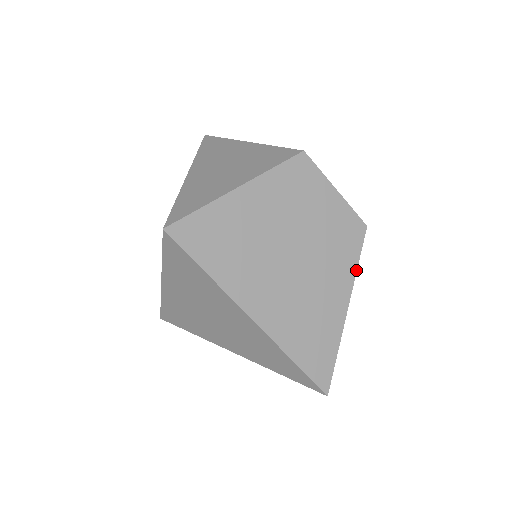
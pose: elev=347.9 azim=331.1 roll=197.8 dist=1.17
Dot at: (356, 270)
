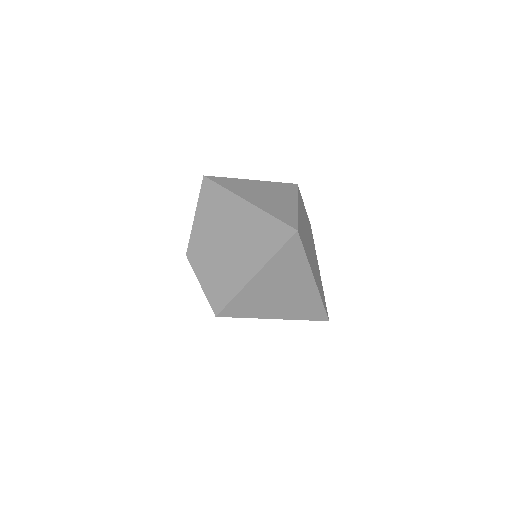
Dot at: (315, 250)
